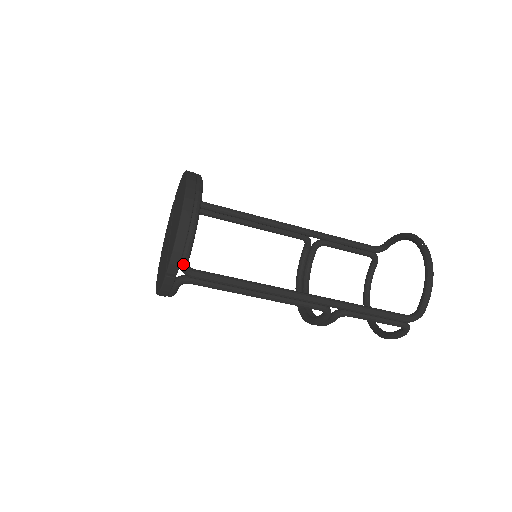
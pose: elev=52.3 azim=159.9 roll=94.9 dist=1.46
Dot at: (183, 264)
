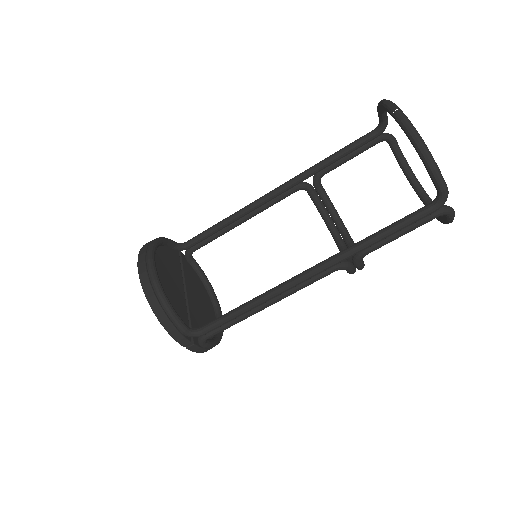
Dot at: (186, 334)
